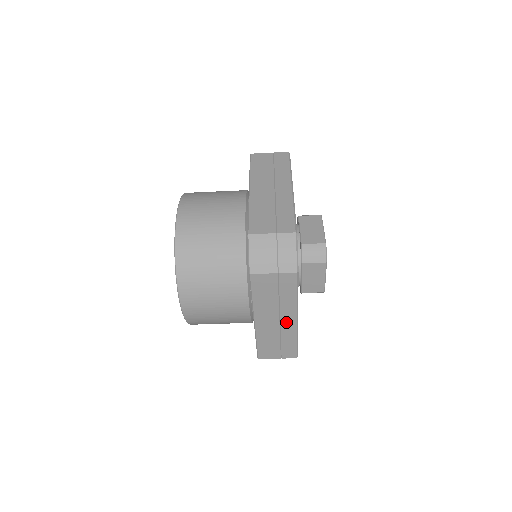
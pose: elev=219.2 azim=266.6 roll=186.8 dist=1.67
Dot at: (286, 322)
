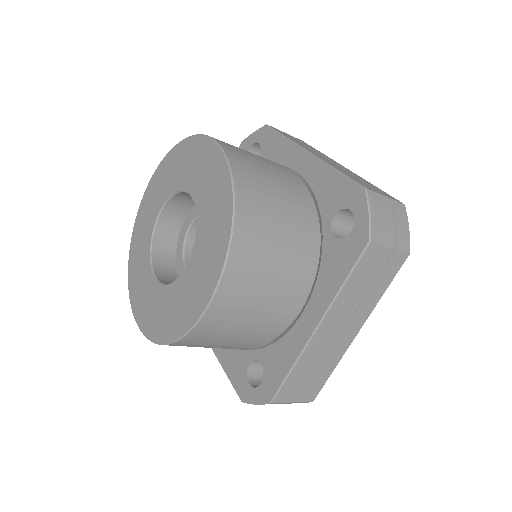
Dot at: occluded
